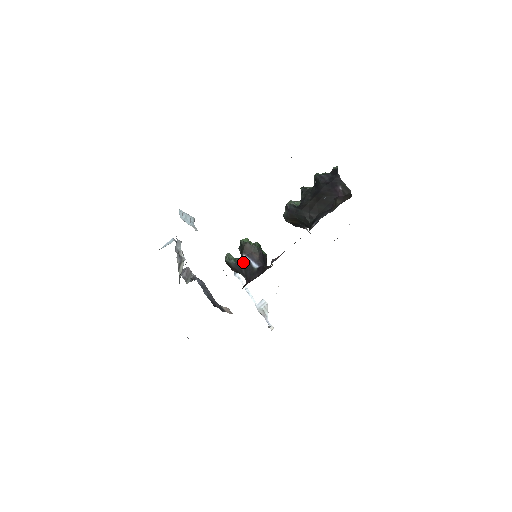
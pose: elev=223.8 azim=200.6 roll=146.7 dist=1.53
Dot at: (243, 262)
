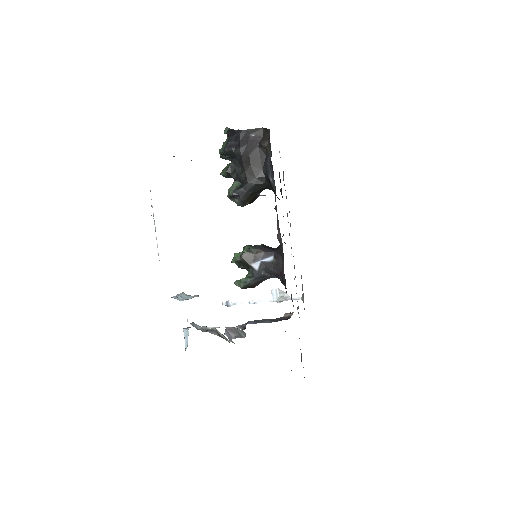
Dot at: (258, 269)
